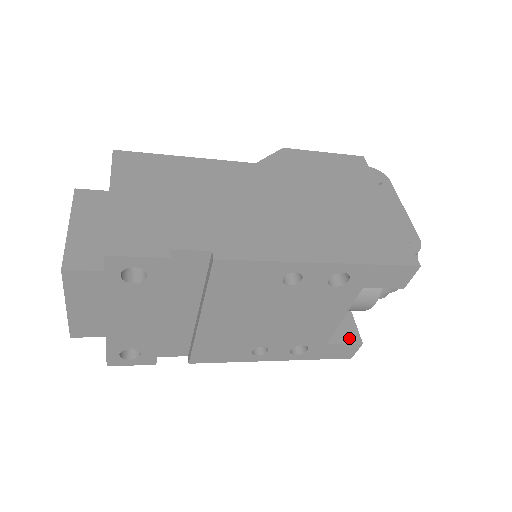
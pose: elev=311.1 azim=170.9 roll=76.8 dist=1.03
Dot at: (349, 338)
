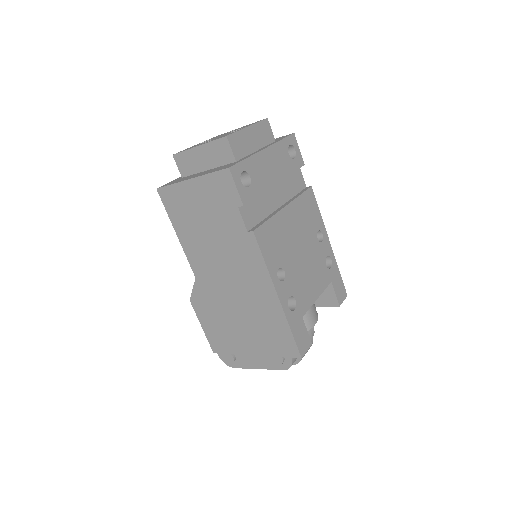
Dot at: occluded
